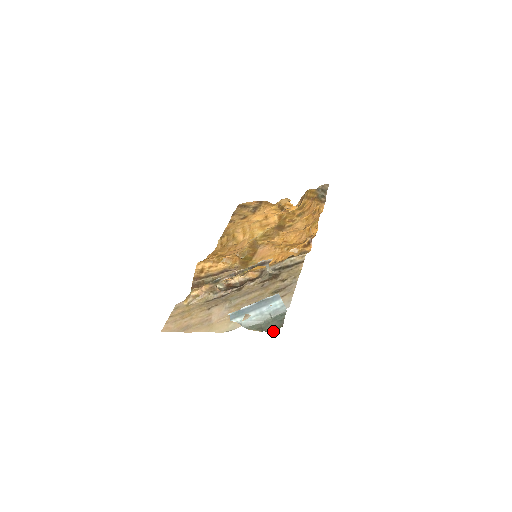
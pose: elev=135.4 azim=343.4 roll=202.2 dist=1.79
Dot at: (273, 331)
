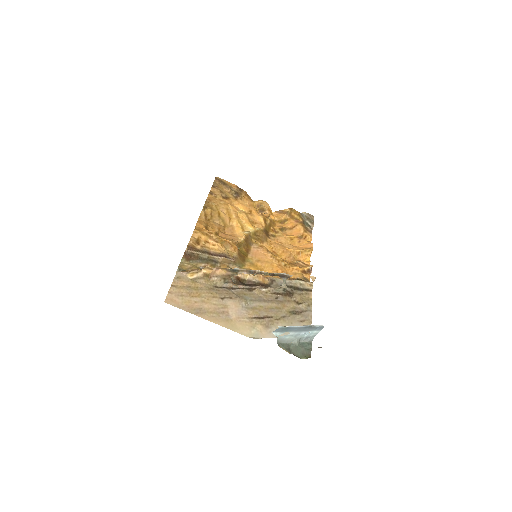
Dot at: (301, 358)
